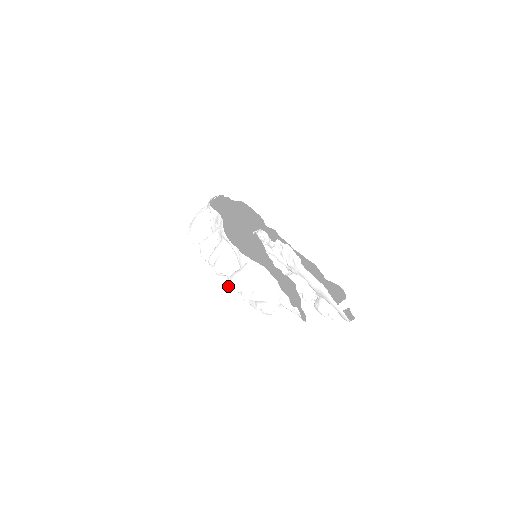
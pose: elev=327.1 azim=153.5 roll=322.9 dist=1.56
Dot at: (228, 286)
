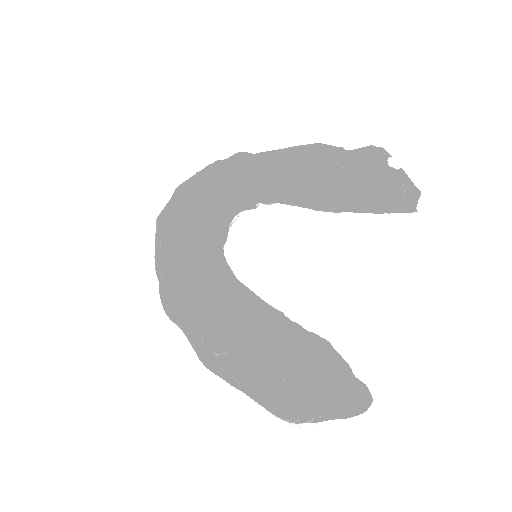
Dot at: occluded
